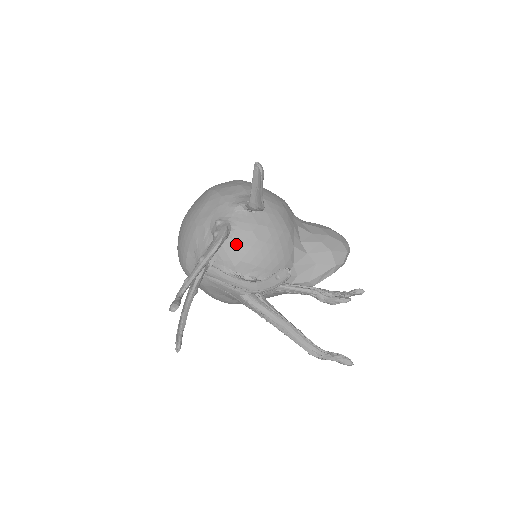
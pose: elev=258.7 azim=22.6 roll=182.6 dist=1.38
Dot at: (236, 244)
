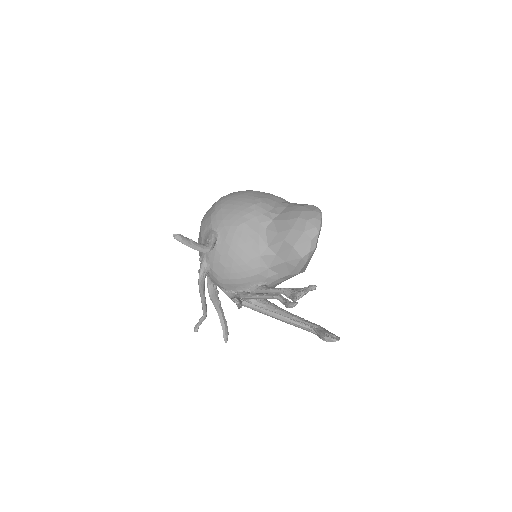
Dot at: (214, 274)
